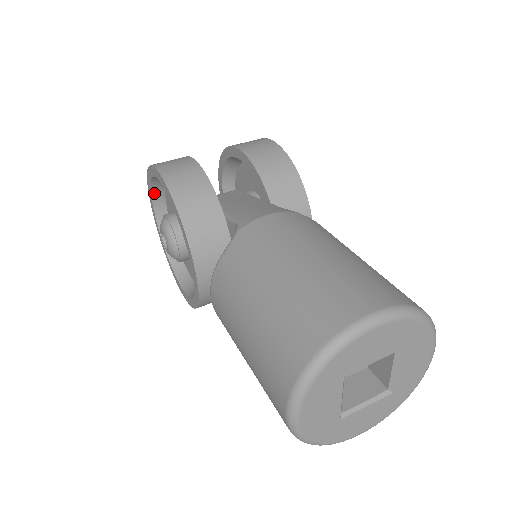
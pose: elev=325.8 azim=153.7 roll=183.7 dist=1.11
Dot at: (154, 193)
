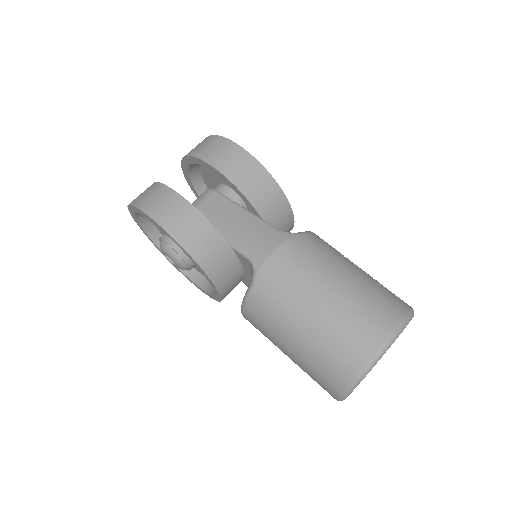
Dot at: (137, 213)
